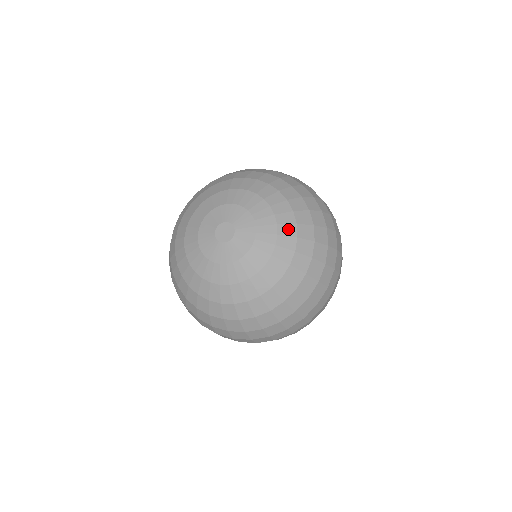
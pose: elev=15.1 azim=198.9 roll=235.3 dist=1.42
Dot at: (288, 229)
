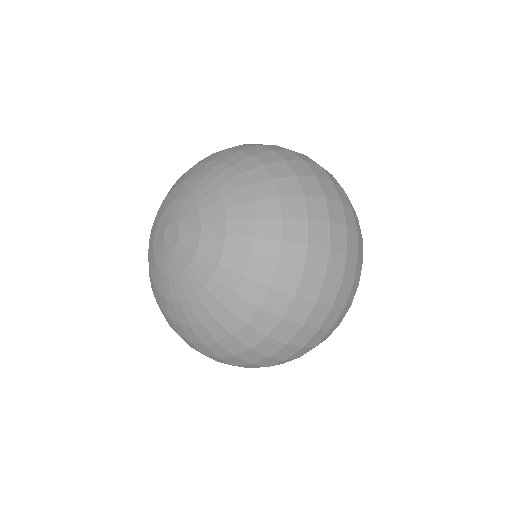
Dot at: (221, 291)
